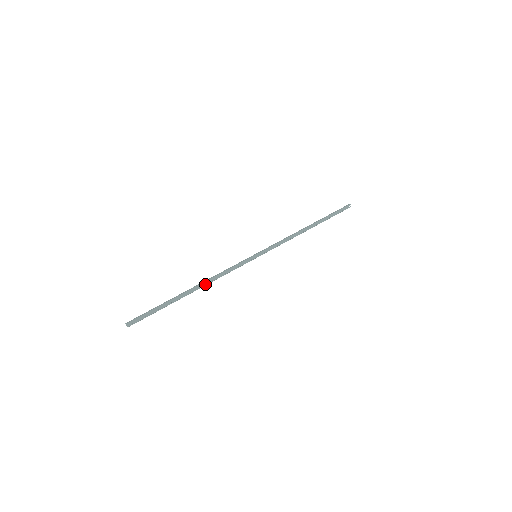
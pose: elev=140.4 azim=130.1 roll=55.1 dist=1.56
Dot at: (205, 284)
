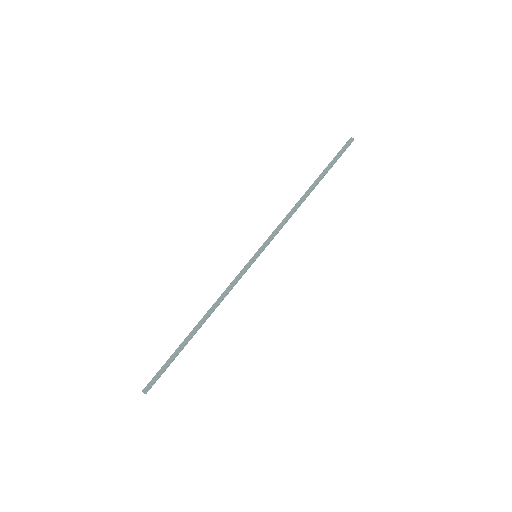
Dot at: (210, 315)
